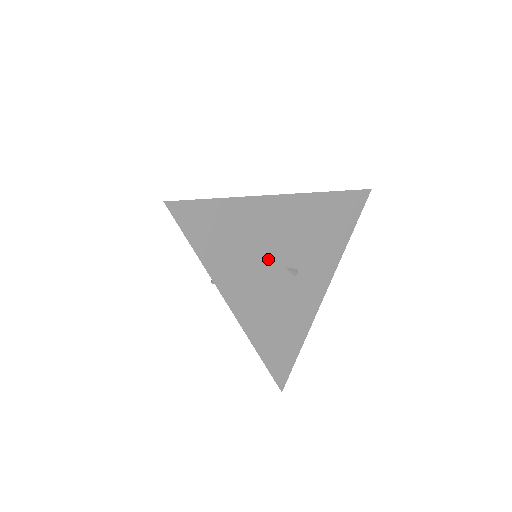
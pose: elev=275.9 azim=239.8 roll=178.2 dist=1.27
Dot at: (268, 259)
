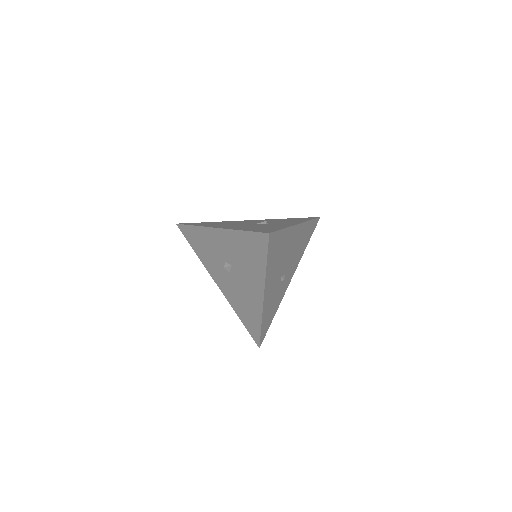
Dot at: occluded
